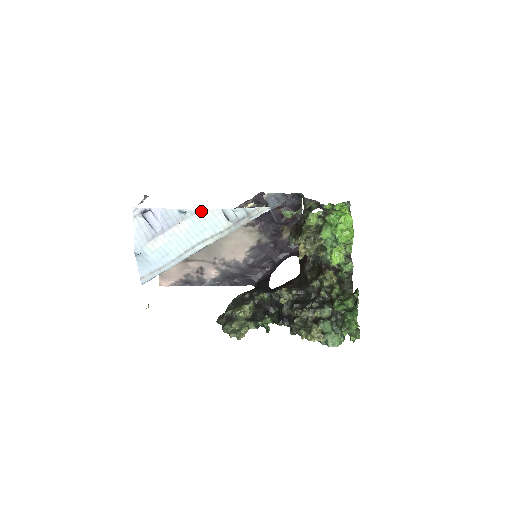
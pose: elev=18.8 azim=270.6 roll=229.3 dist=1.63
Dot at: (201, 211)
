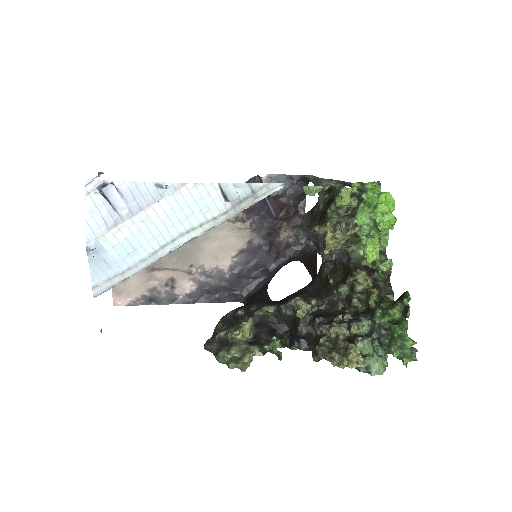
Dot at: (189, 185)
